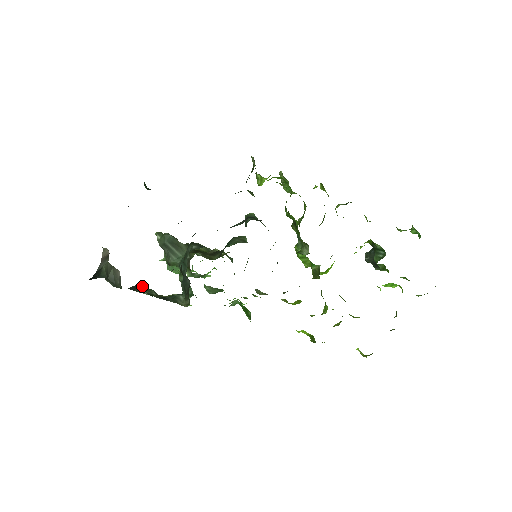
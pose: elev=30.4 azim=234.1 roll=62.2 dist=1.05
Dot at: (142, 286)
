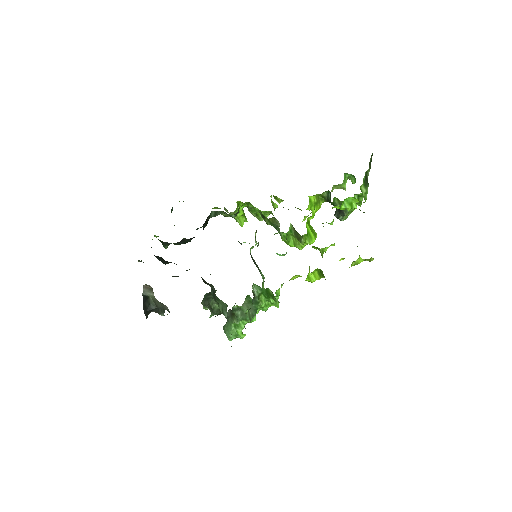
Dot at: occluded
